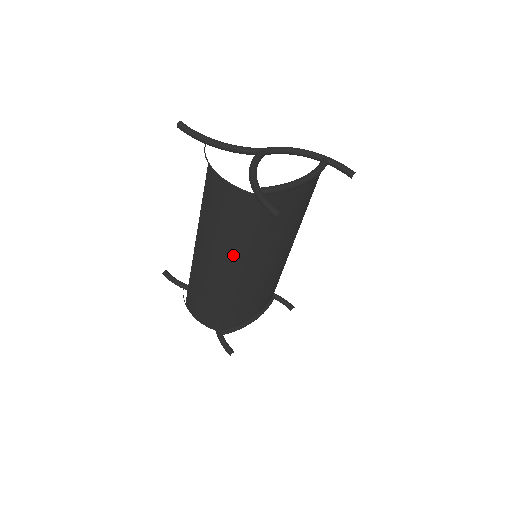
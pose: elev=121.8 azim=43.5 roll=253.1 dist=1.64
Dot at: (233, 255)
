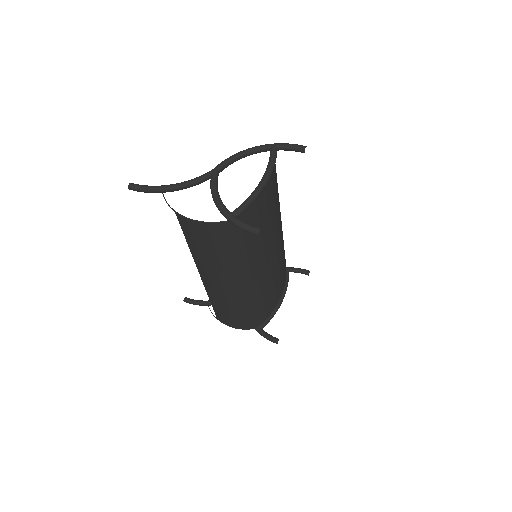
Dot at: (237, 271)
